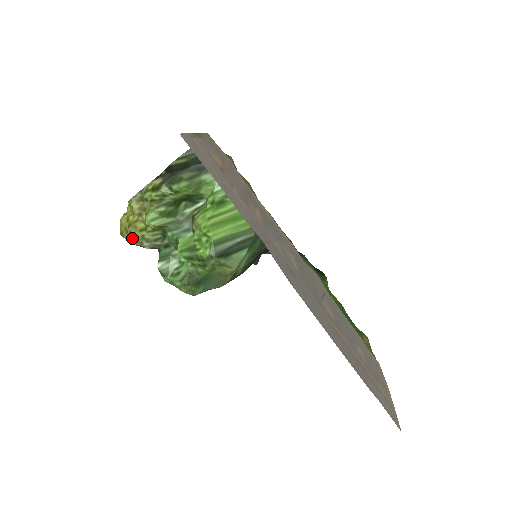
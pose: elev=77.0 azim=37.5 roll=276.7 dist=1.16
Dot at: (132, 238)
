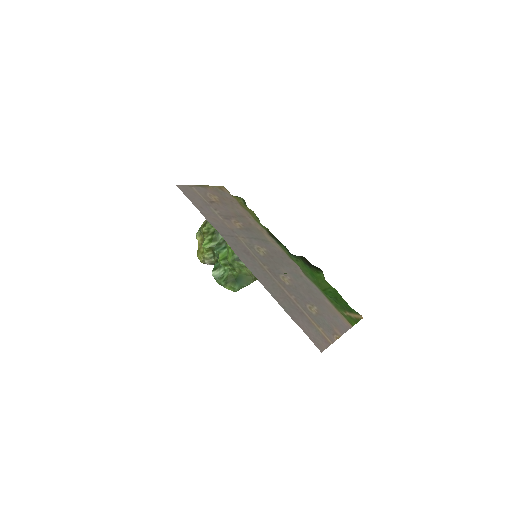
Dot at: (199, 259)
